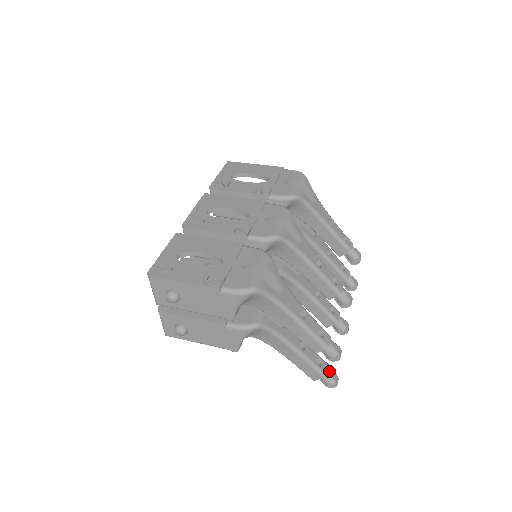
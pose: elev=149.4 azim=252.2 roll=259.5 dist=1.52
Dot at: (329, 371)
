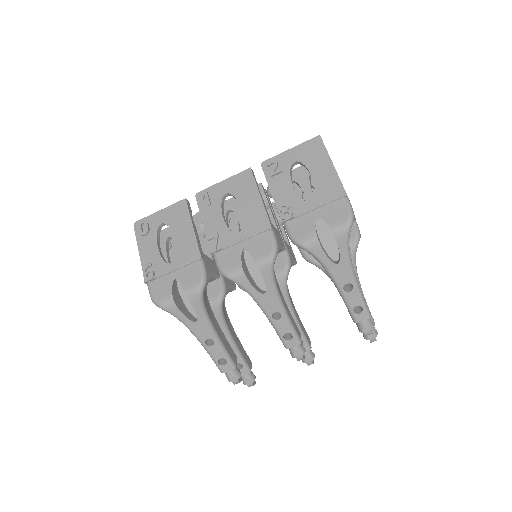
Dot at: (245, 376)
